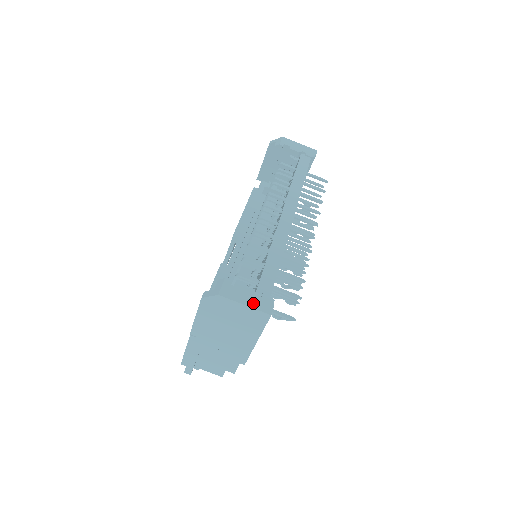
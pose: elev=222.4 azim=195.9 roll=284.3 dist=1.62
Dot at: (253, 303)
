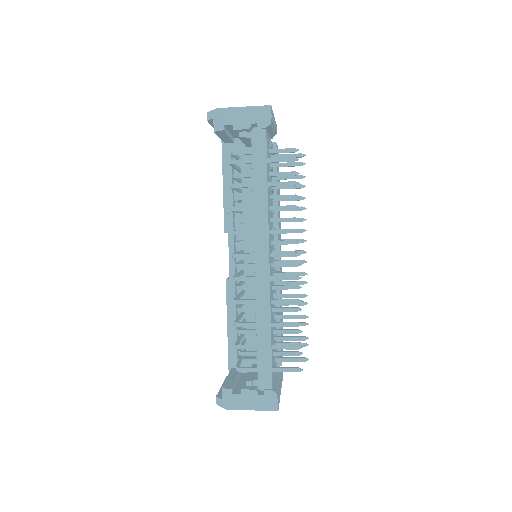
Dot at: (259, 405)
